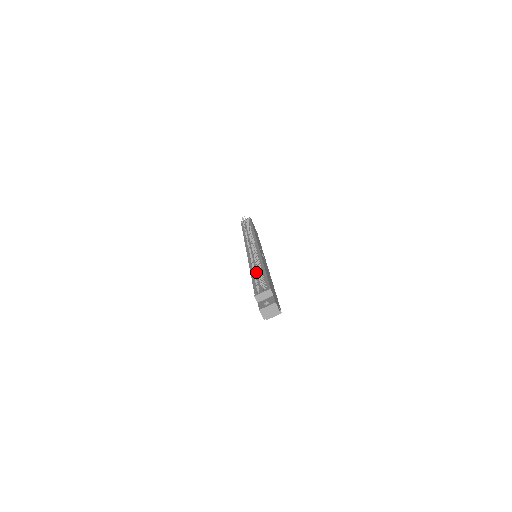
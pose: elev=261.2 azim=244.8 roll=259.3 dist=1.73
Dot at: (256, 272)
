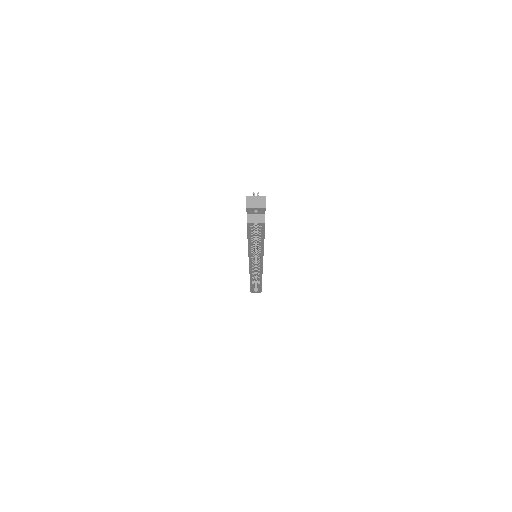
Dot at: occluded
